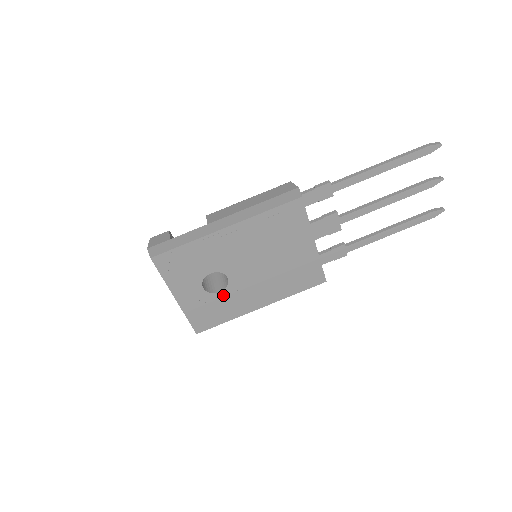
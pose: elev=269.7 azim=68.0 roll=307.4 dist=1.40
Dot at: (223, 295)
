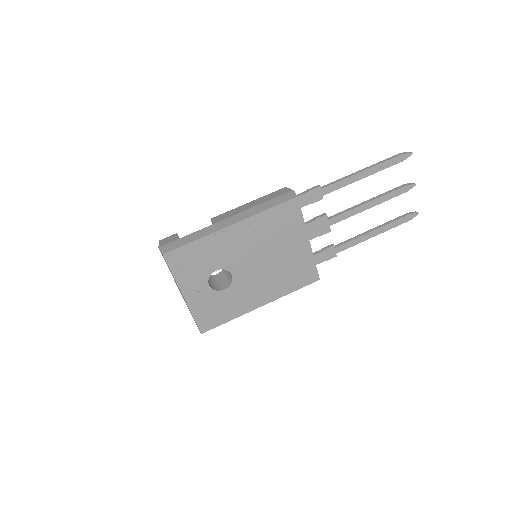
Dot at: (227, 293)
